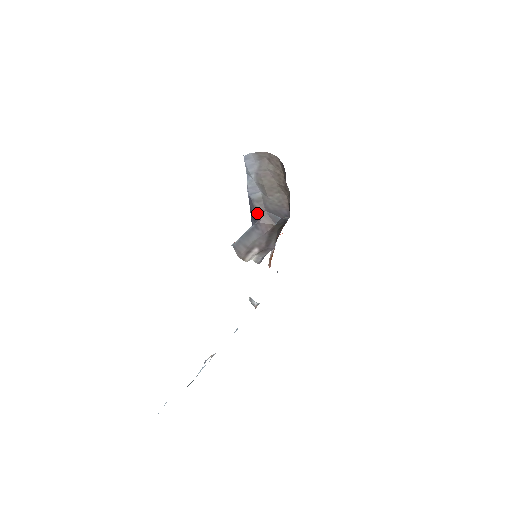
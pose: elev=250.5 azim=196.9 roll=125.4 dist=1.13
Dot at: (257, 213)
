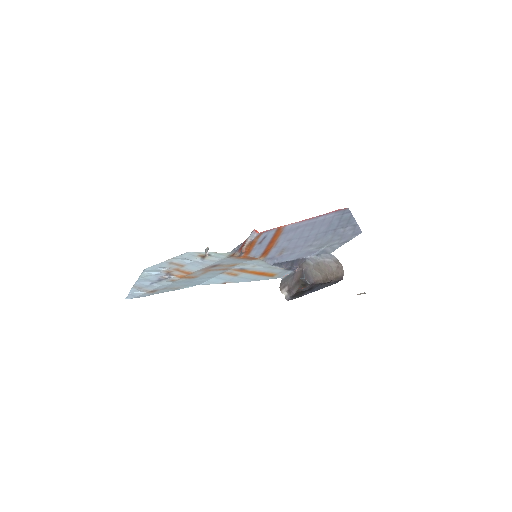
Dot at: (299, 267)
